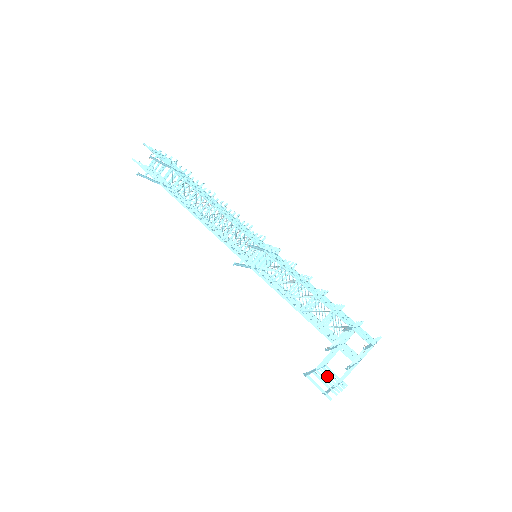
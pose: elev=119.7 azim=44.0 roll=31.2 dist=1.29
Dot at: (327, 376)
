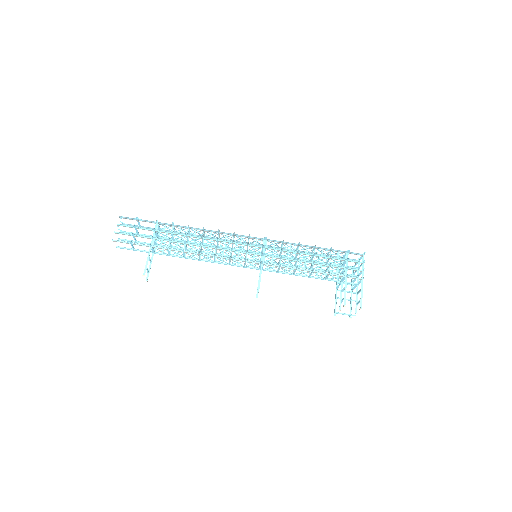
Dot at: occluded
